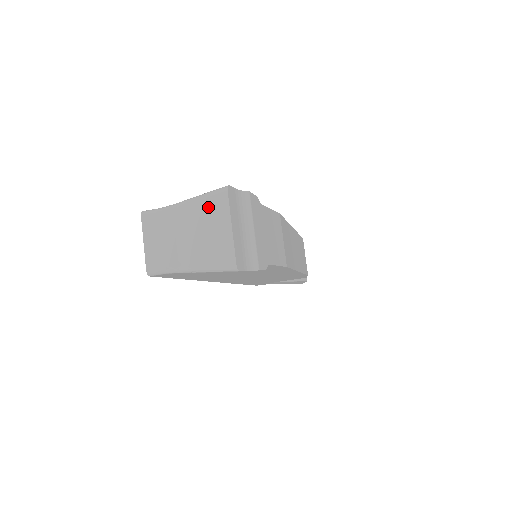
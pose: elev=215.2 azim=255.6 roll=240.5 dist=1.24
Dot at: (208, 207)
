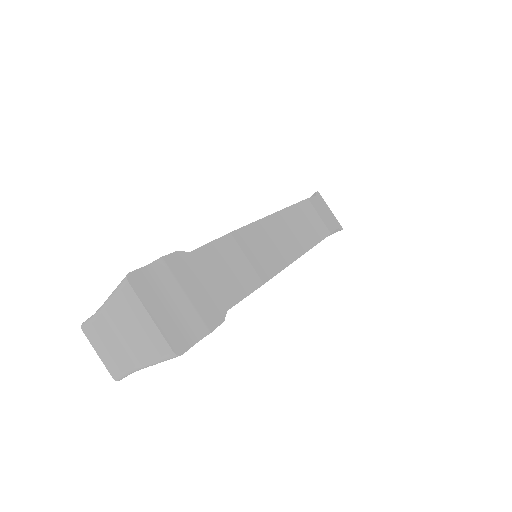
Dot at: (123, 303)
